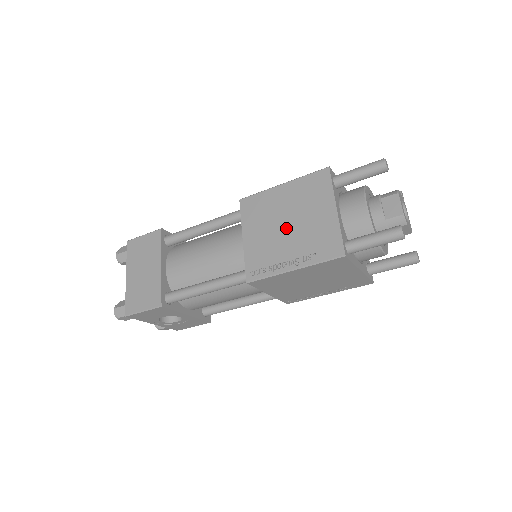
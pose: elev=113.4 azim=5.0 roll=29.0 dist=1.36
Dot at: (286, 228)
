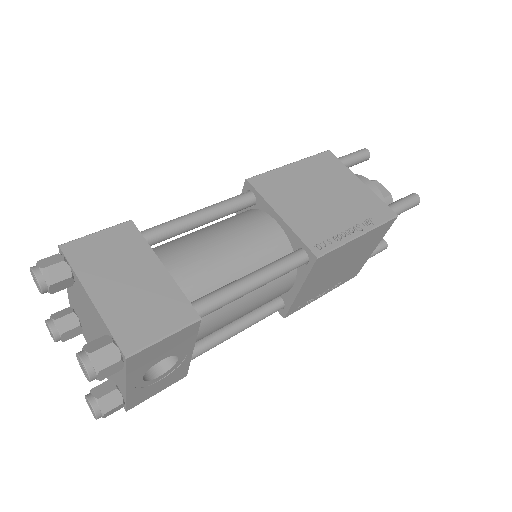
Dot at: (325, 200)
